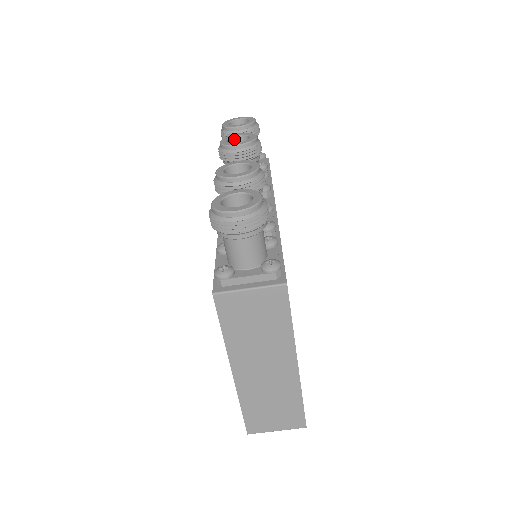
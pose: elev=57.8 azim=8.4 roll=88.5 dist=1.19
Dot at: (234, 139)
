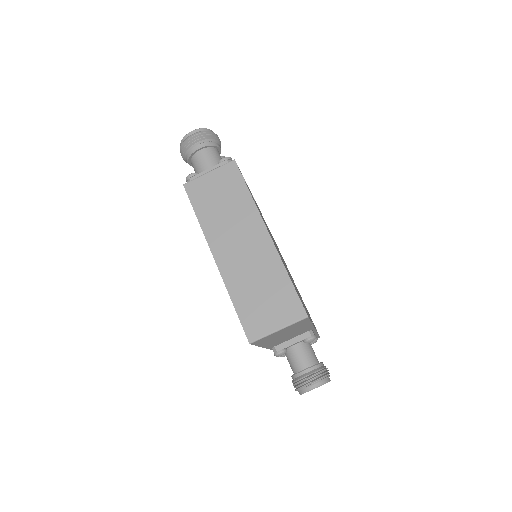
Dot at: occluded
